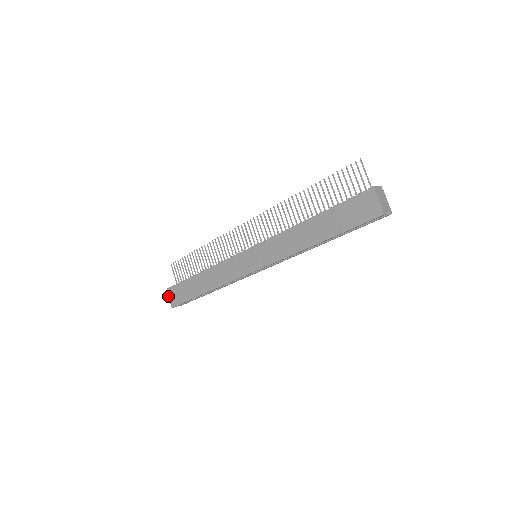
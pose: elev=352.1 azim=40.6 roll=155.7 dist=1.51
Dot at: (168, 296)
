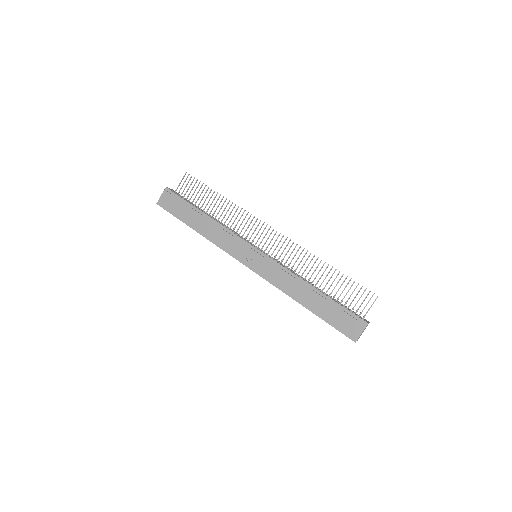
Dot at: (162, 193)
